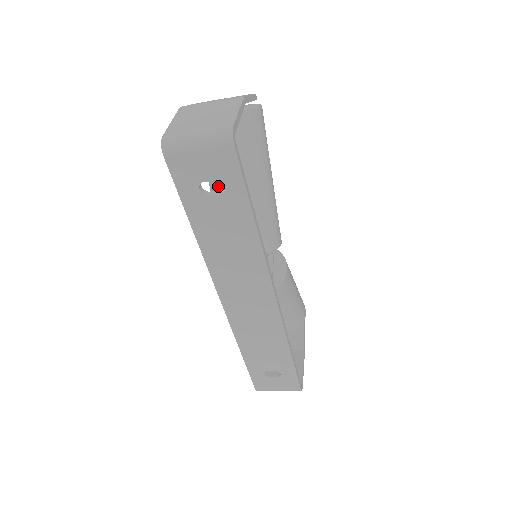
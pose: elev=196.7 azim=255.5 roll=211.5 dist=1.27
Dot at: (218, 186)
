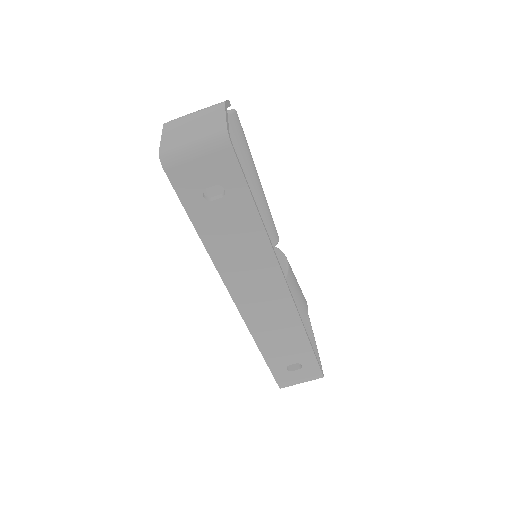
Dot at: (211, 194)
